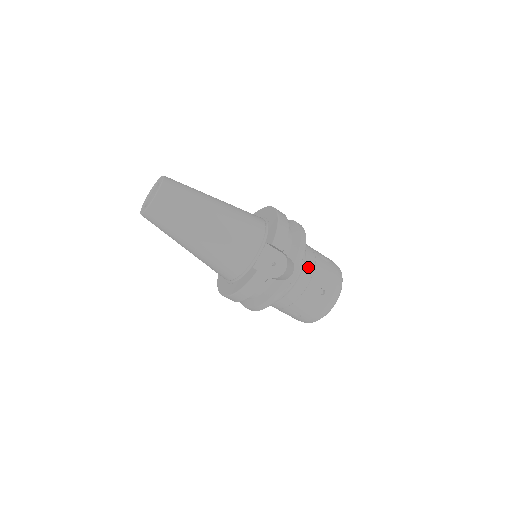
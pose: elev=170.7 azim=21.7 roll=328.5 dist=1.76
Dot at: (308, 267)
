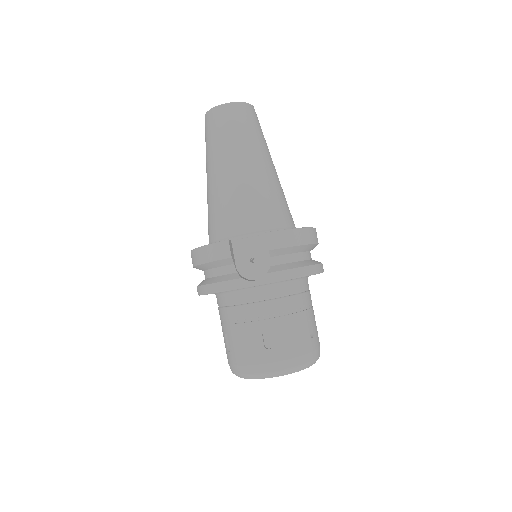
Dot at: (282, 305)
